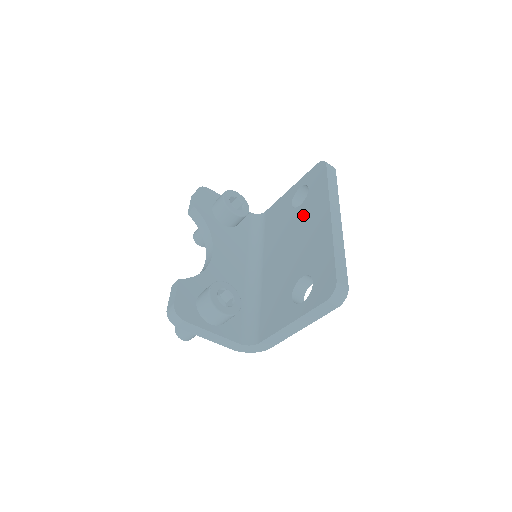
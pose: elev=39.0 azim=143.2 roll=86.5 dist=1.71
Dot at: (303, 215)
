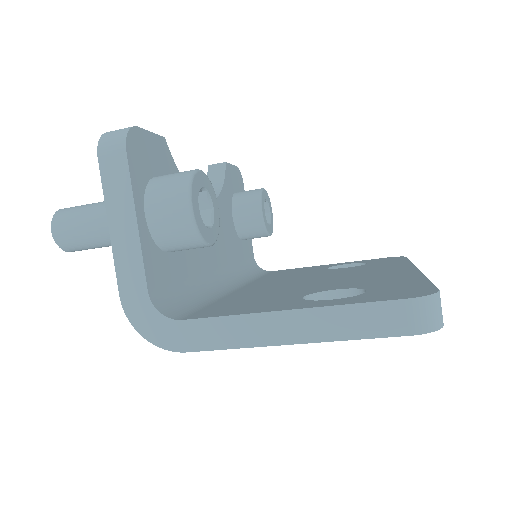
Dot at: (352, 269)
